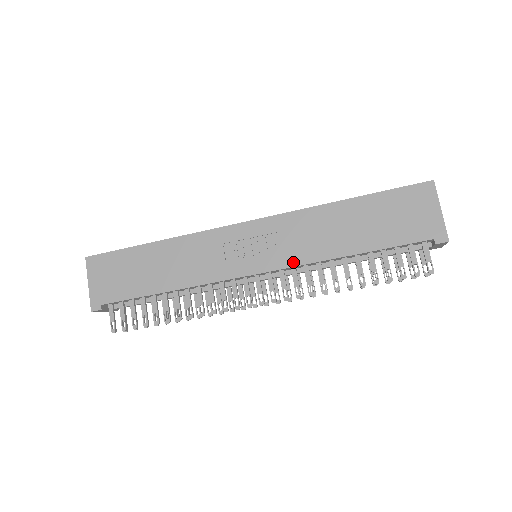
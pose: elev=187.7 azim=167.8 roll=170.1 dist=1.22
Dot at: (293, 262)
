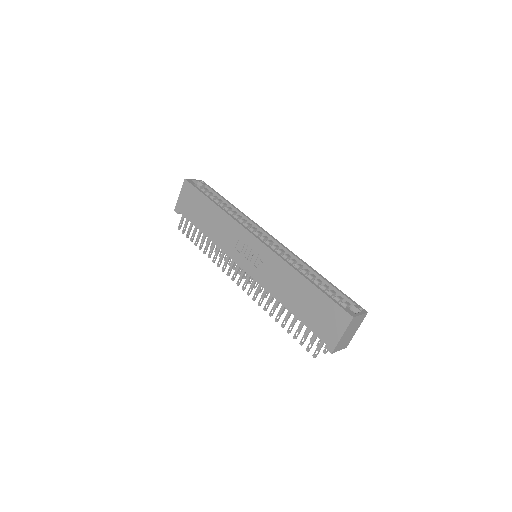
Dot at: (260, 281)
